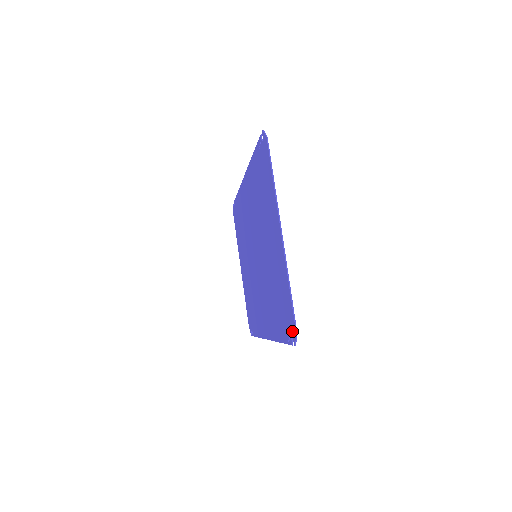
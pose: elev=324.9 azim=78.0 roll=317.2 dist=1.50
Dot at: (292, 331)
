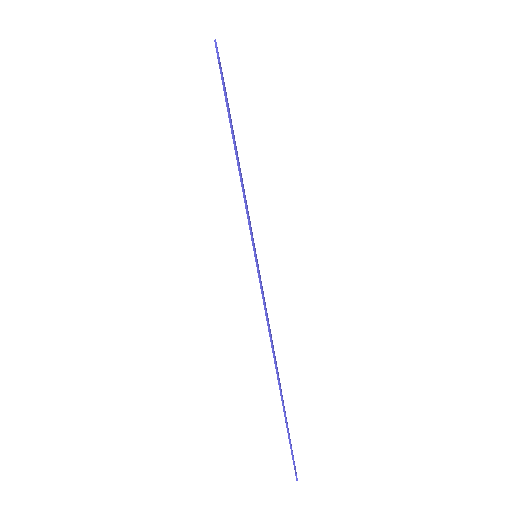
Dot at: occluded
